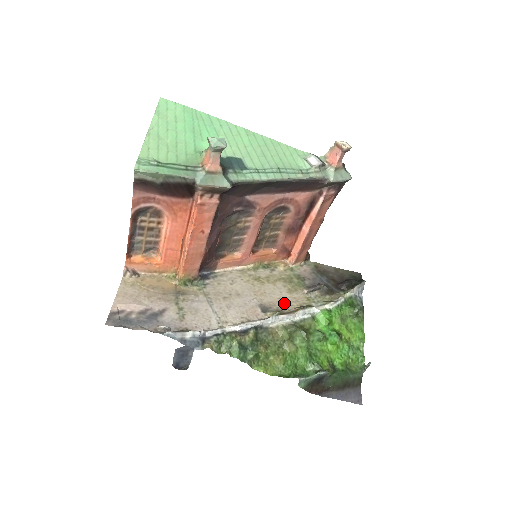
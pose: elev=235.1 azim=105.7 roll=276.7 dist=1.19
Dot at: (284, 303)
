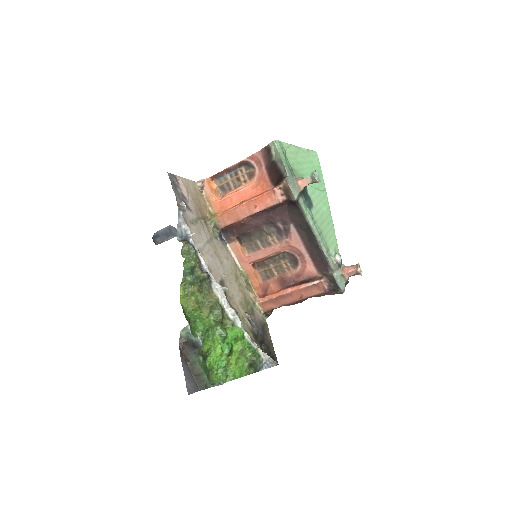
Dot at: (232, 298)
